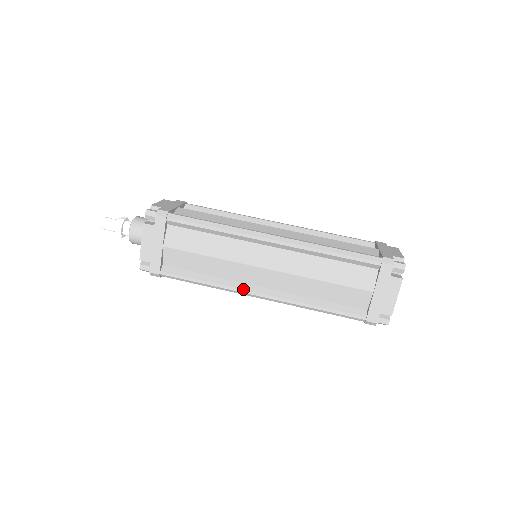
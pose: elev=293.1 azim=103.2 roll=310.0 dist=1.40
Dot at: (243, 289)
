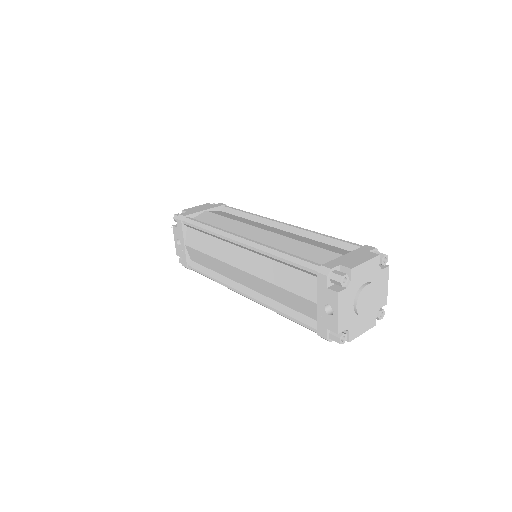
Dot at: (233, 233)
